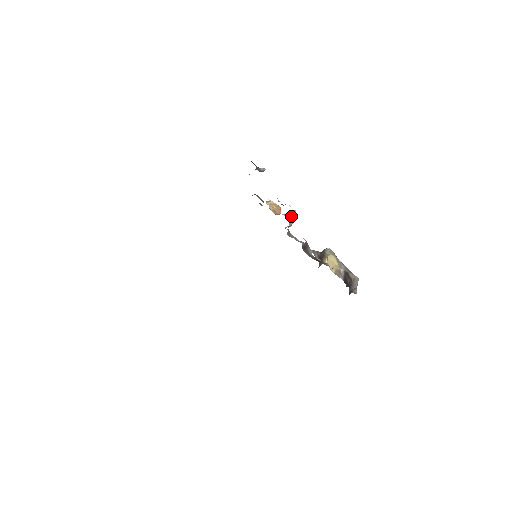
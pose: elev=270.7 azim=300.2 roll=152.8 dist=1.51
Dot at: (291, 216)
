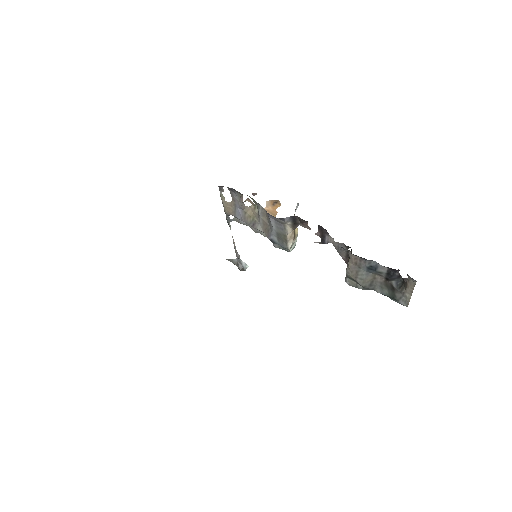
Dot at: occluded
